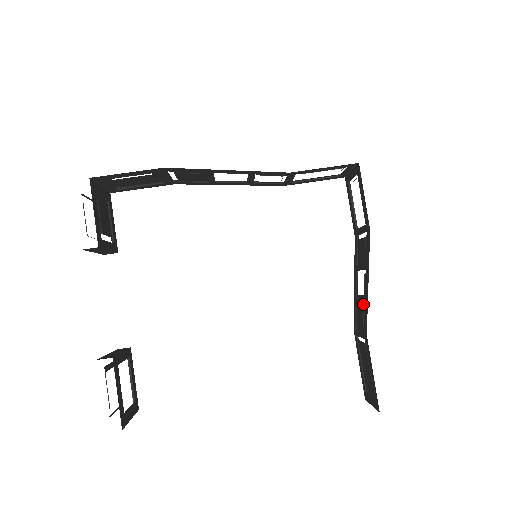
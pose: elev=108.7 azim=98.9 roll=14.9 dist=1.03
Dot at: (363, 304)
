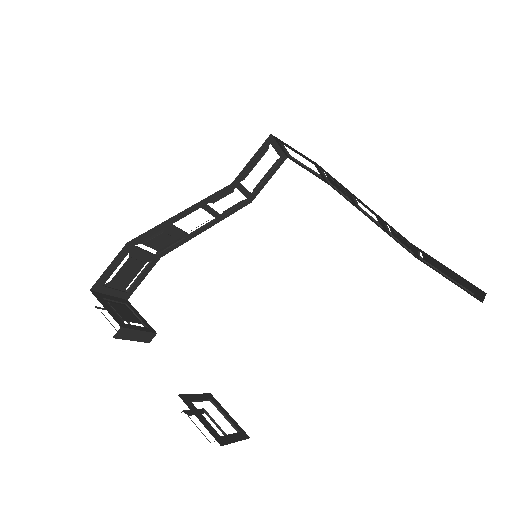
Dot at: (384, 224)
